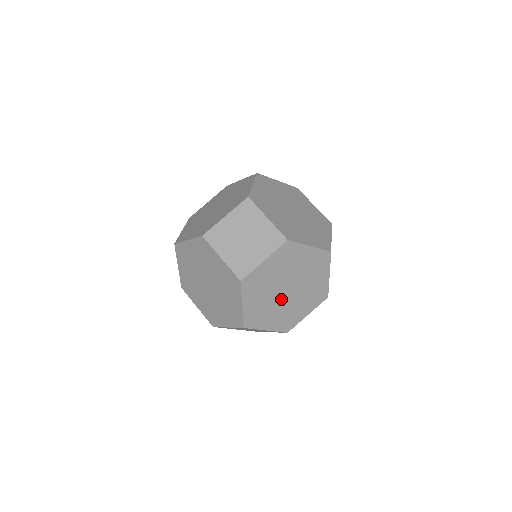
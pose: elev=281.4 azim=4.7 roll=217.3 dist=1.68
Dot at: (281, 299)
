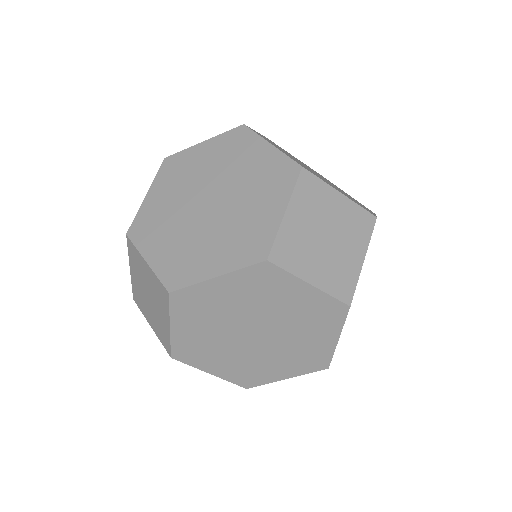
Dot at: (193, 215)
